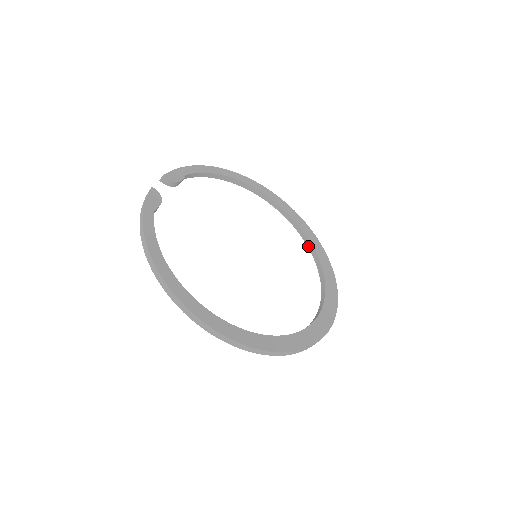
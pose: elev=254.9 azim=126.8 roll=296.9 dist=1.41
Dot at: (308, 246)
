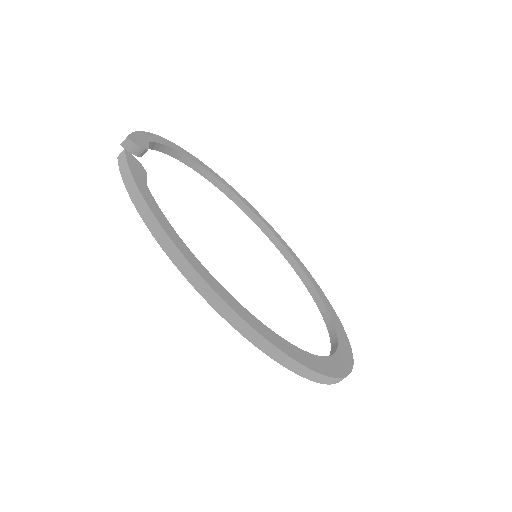
Dot at: (277, 247)
